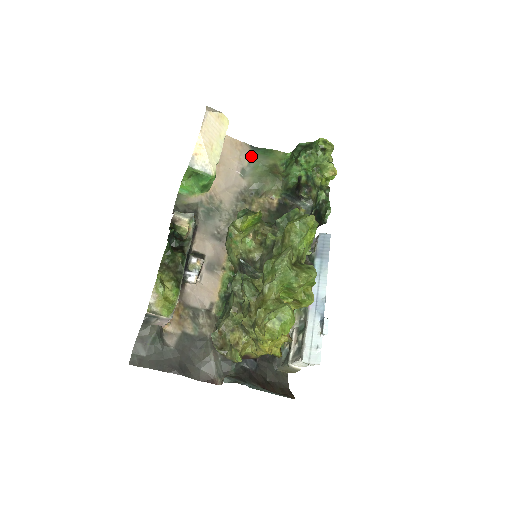
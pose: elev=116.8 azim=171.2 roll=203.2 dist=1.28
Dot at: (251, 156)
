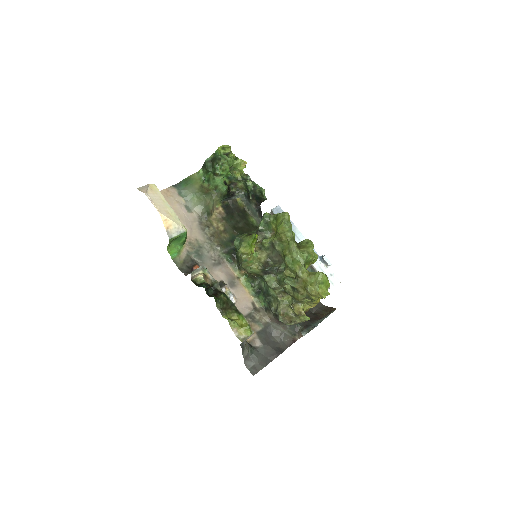
Dot at: (181, 193)
